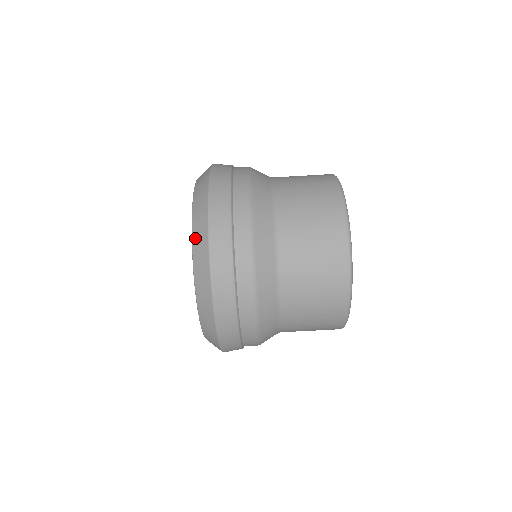
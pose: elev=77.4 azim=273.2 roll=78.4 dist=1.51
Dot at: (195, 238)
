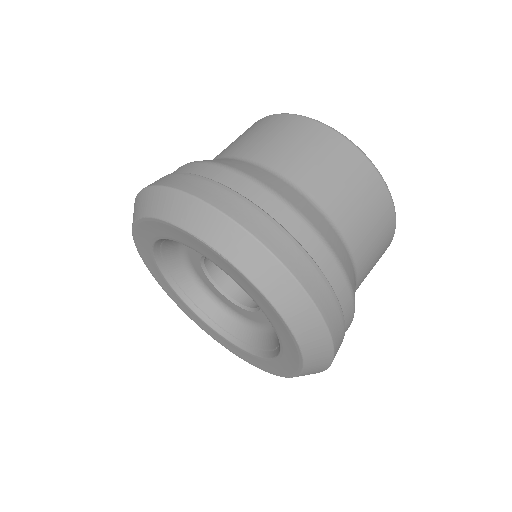
Dot at: occluded
